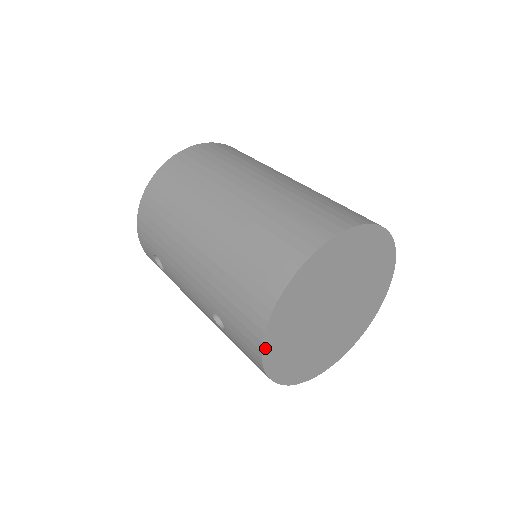
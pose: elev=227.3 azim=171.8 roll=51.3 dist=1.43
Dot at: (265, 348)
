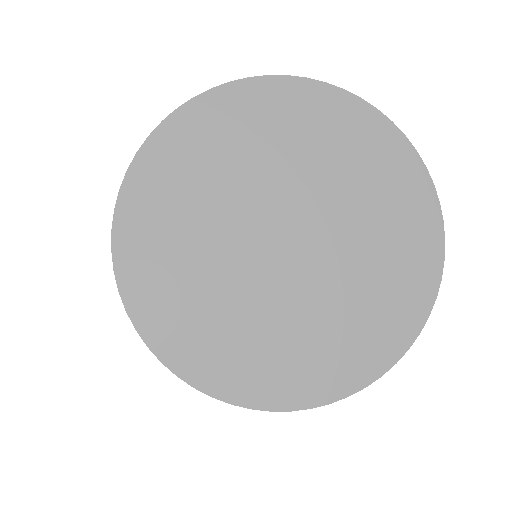
Dot at: (141, 322)
